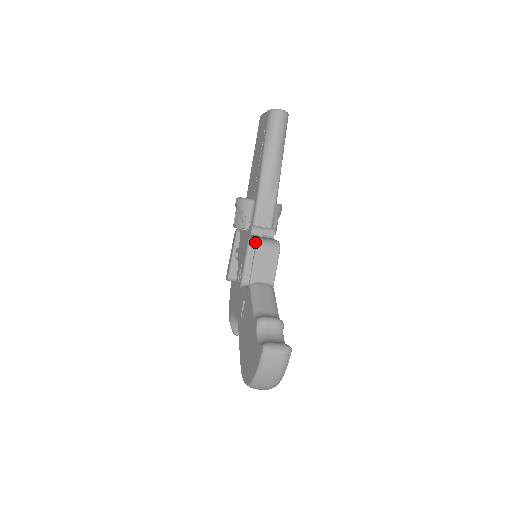
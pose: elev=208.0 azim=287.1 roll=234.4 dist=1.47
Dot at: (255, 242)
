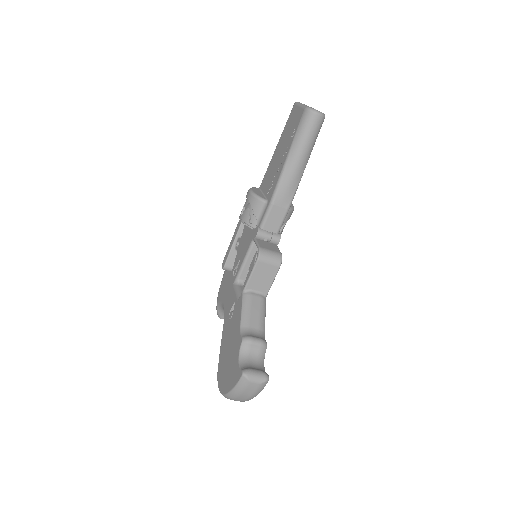
Dot at: (258, 253)
